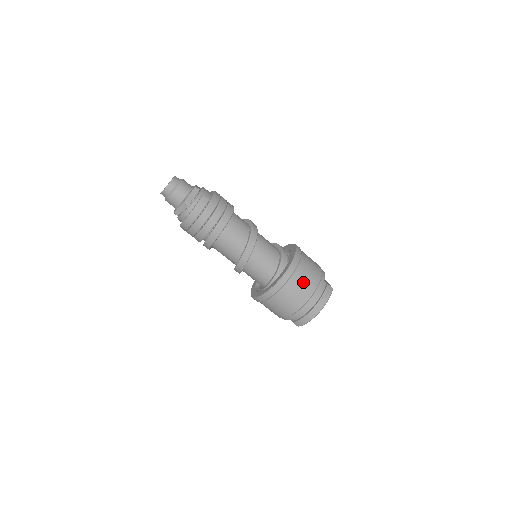
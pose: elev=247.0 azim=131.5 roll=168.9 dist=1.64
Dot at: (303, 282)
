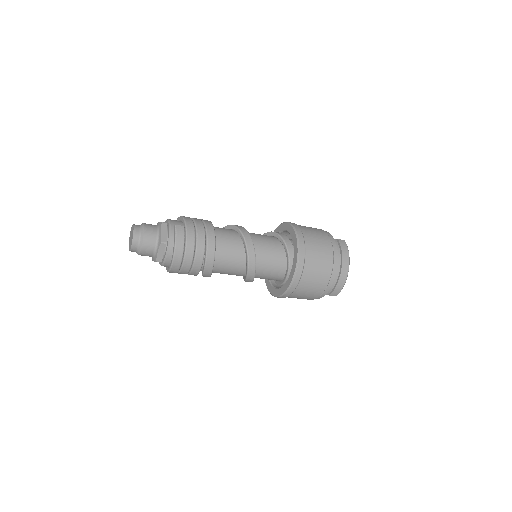
Dot at: (318, 250)
